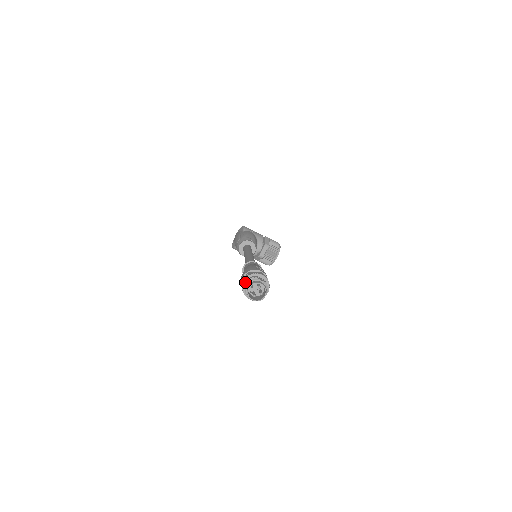
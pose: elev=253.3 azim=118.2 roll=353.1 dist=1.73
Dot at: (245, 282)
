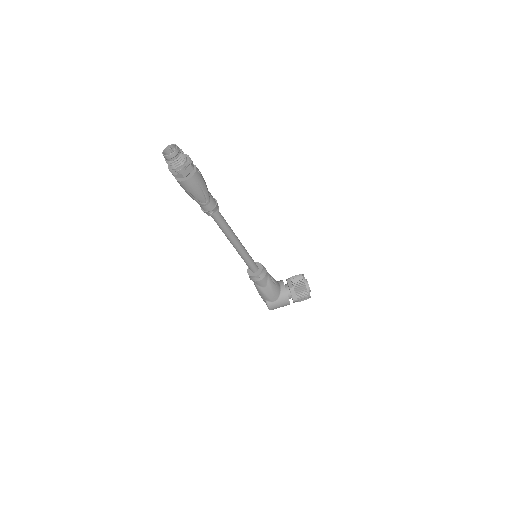
Dot at: (170, 167)
